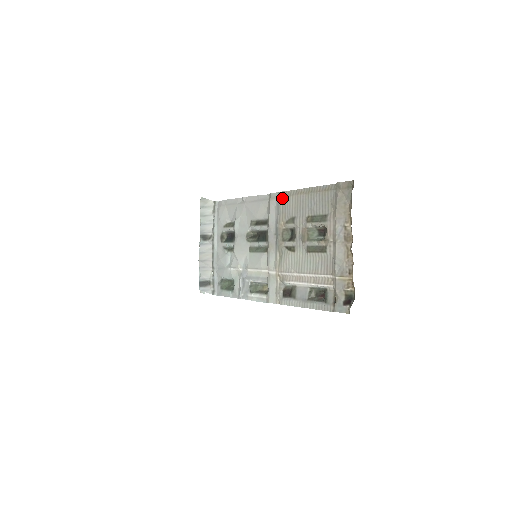
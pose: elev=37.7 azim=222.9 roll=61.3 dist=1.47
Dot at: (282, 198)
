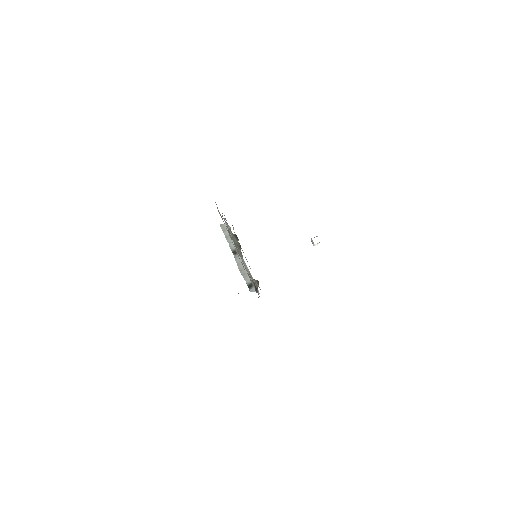
Dot at: occluded
